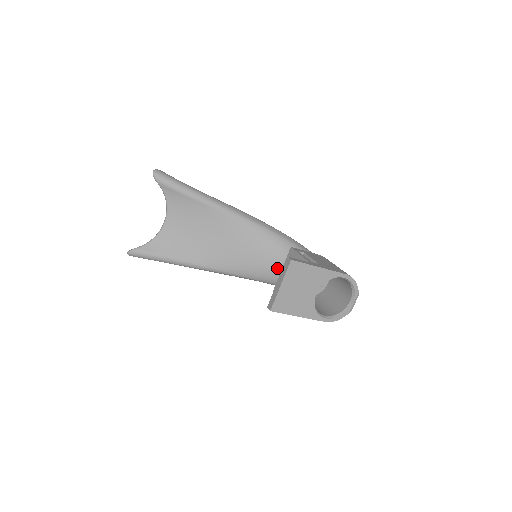
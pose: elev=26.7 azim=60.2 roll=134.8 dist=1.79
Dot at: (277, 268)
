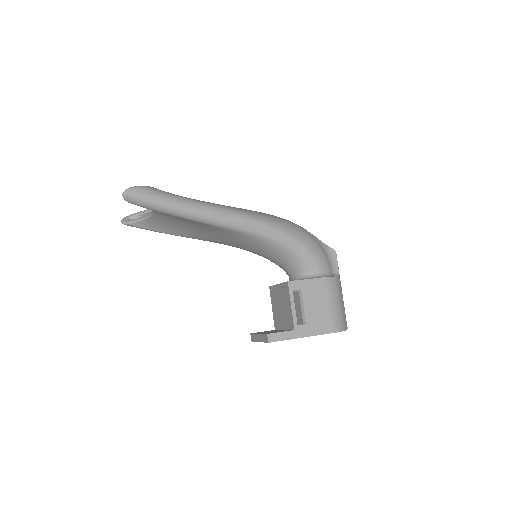
Dot at: (279, 265)
